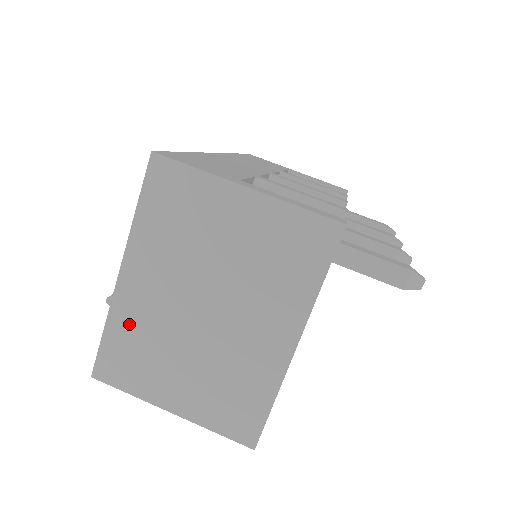
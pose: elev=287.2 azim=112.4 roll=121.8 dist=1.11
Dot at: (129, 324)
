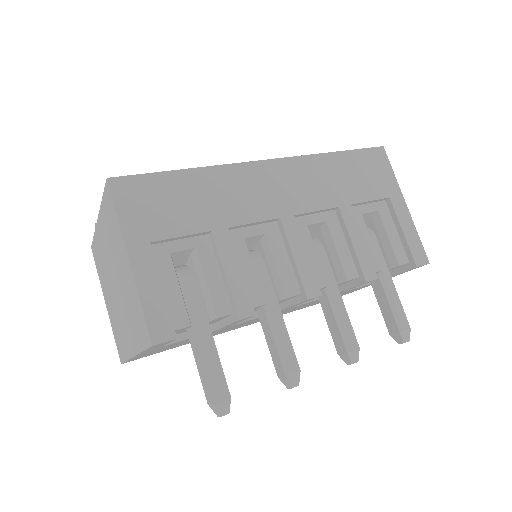
Dot at: (99, 247)
